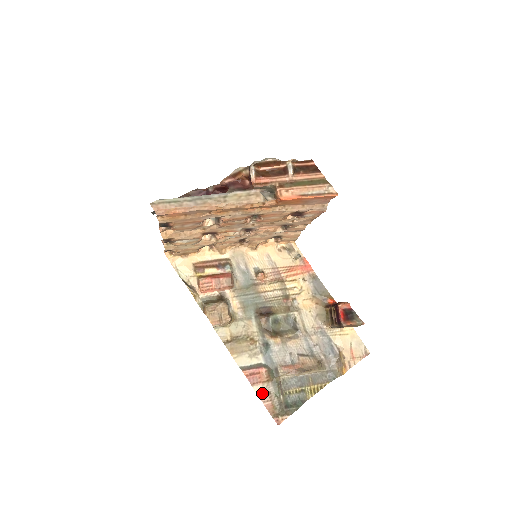
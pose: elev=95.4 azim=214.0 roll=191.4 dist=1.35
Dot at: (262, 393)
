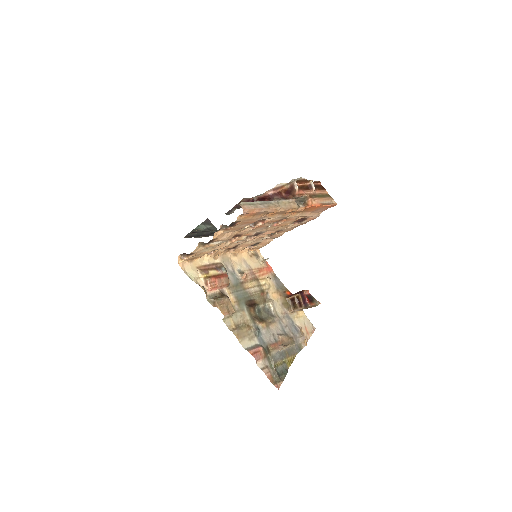
Dot at: (263, 367)
